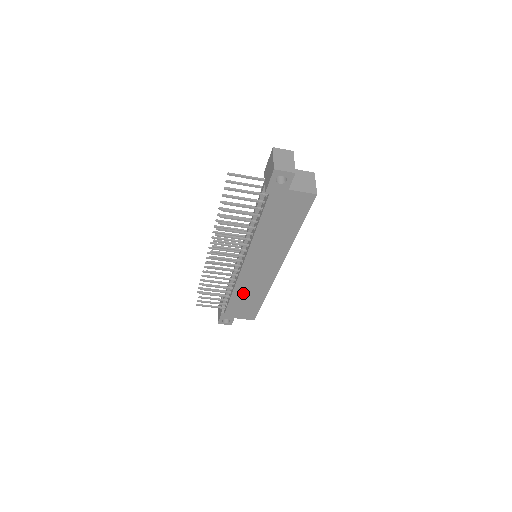
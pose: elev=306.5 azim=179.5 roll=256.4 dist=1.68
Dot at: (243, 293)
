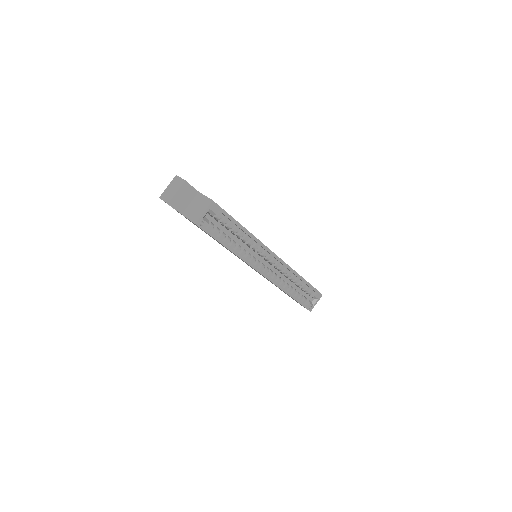
Dot at: occluded
